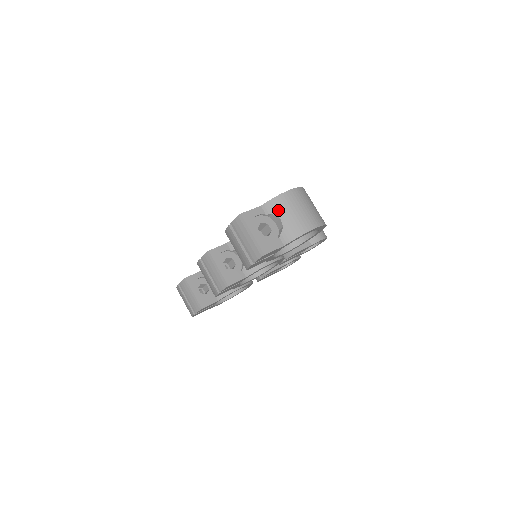
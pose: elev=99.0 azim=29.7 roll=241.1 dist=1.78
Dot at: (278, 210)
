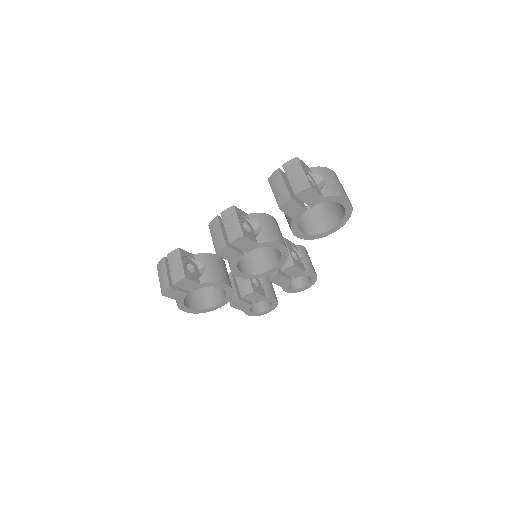
Dot at: (324, 174)
